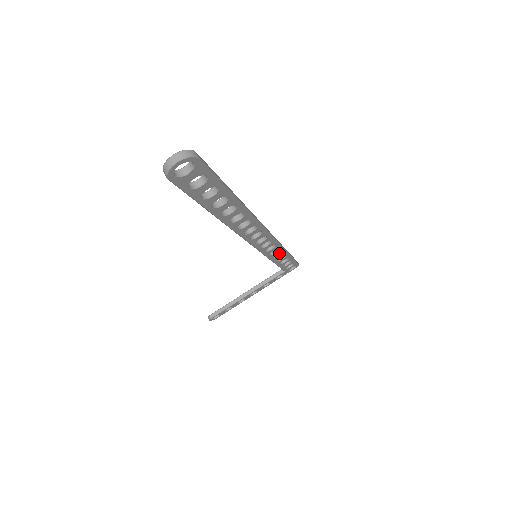
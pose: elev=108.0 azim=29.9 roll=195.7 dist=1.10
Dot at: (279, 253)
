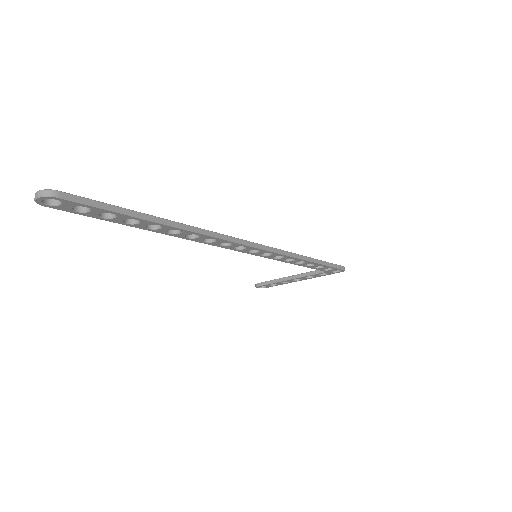
Dot at: occluded
